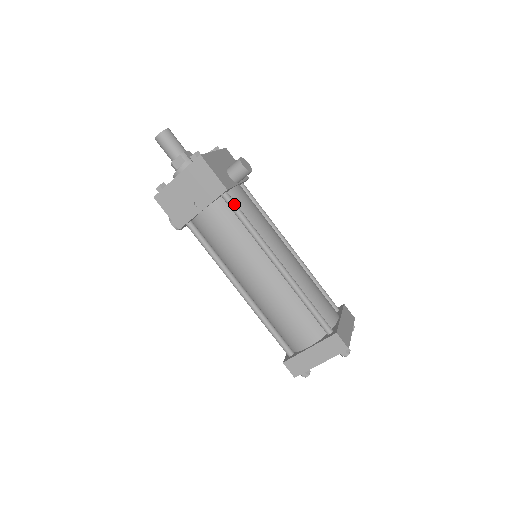
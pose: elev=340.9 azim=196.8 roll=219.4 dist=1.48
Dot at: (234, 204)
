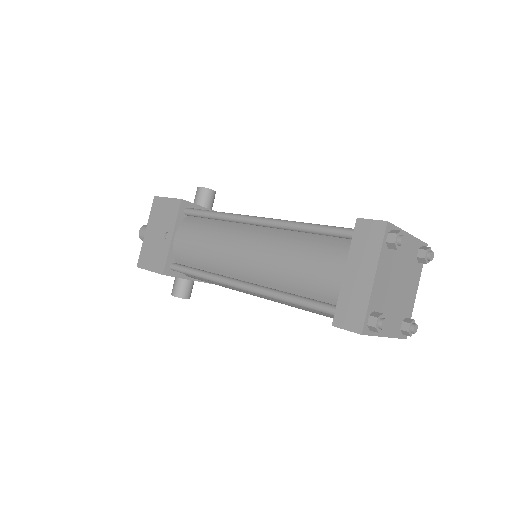
Dot at: (196, 209)
